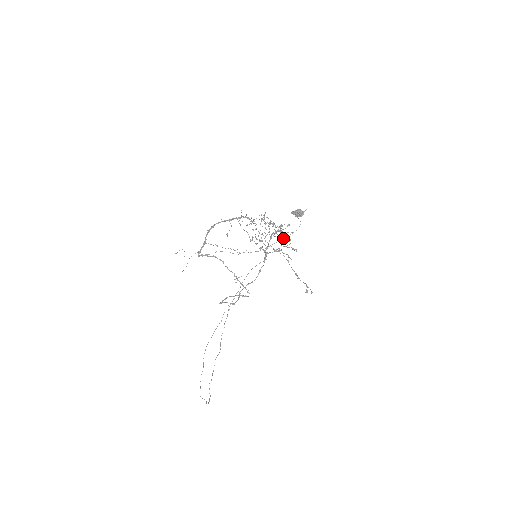
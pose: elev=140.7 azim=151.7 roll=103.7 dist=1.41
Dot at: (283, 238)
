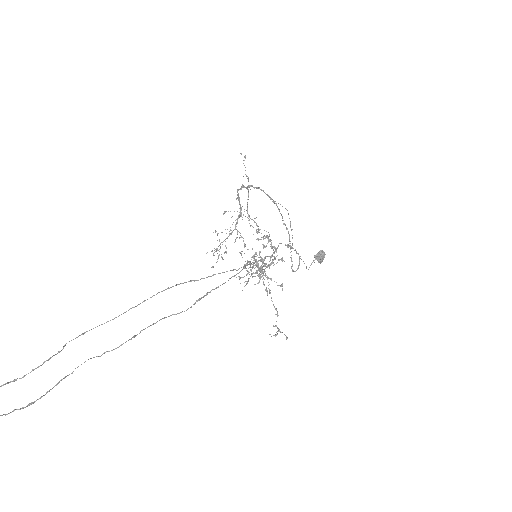
Dot at: (304, 263)
